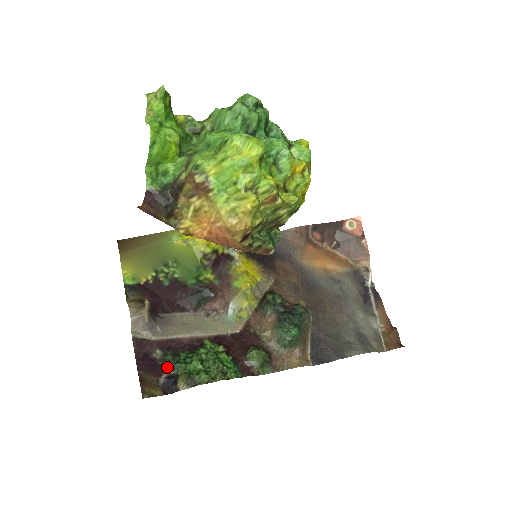
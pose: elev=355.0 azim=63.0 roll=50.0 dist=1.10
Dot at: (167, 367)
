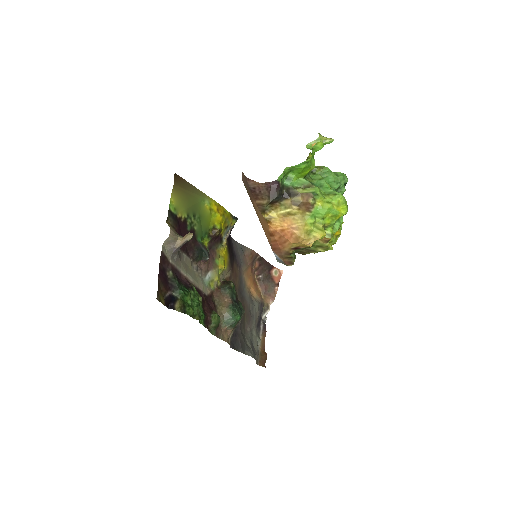
Dot at: (173, 288)
